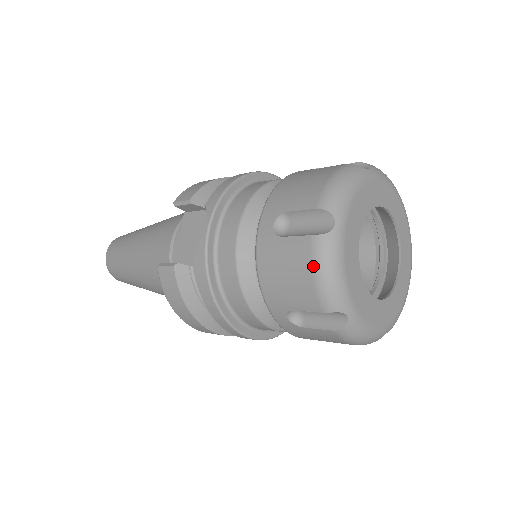
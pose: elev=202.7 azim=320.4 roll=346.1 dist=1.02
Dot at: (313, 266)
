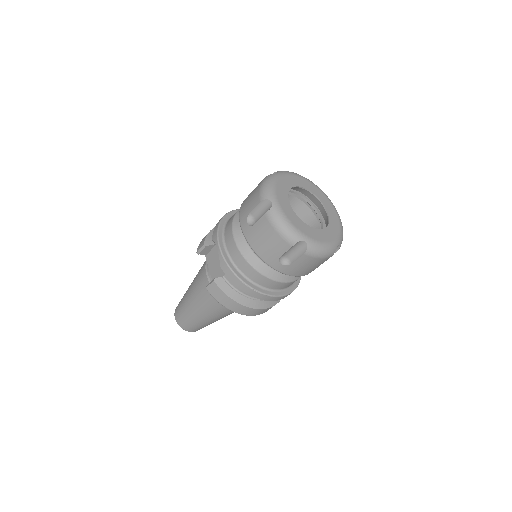
Dot at: (273, 227)
